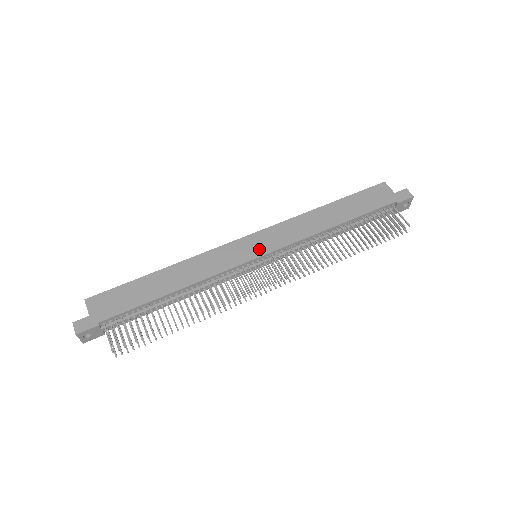
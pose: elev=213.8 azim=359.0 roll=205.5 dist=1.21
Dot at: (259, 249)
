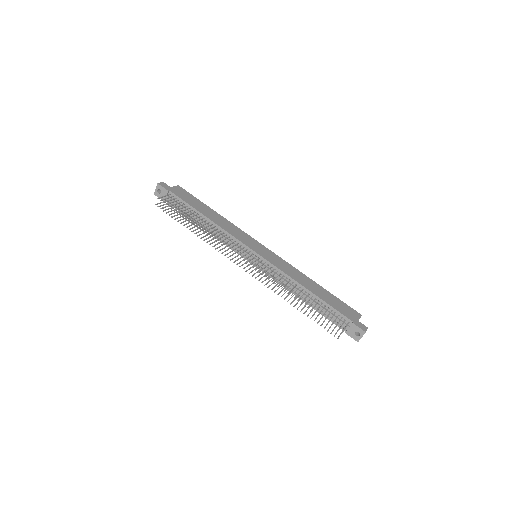
Dot at: (261, 252)
